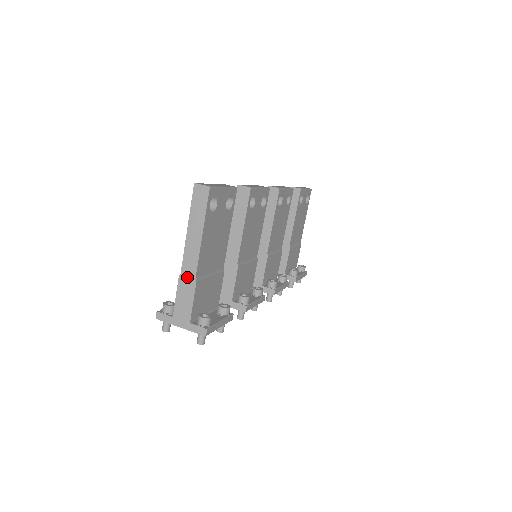
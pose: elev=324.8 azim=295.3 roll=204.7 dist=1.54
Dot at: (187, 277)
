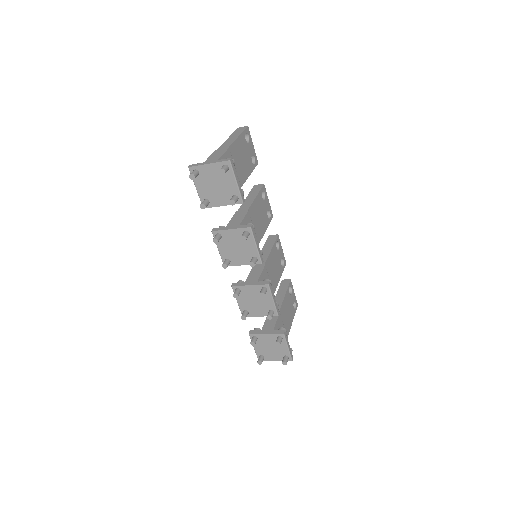
Dot at: (222, 148)
